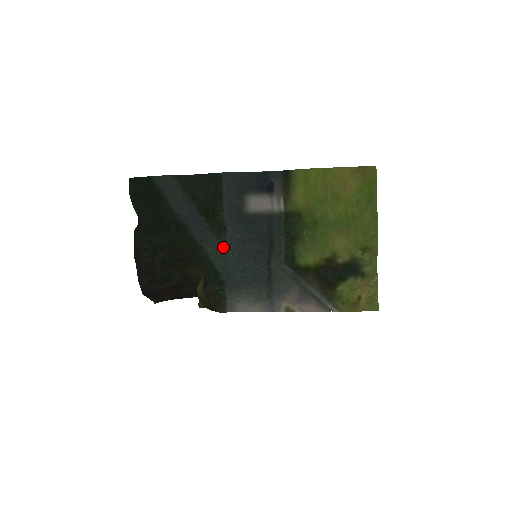
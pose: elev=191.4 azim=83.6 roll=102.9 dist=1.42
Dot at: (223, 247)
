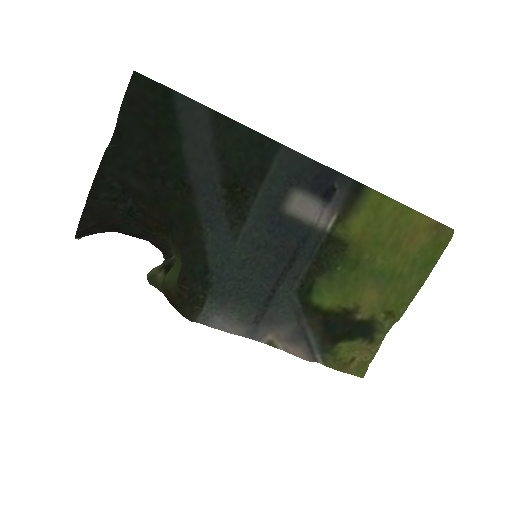
Dot at: (231, 241)
